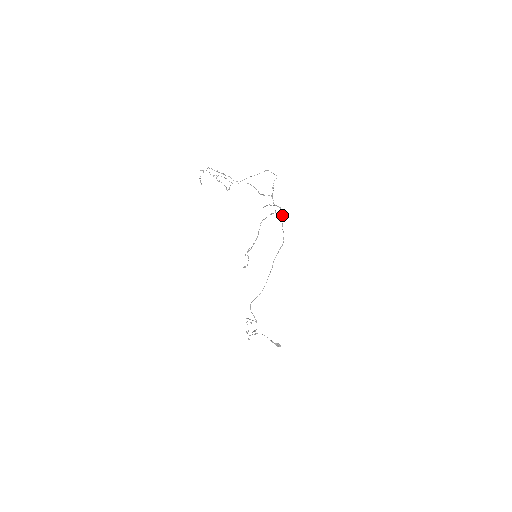
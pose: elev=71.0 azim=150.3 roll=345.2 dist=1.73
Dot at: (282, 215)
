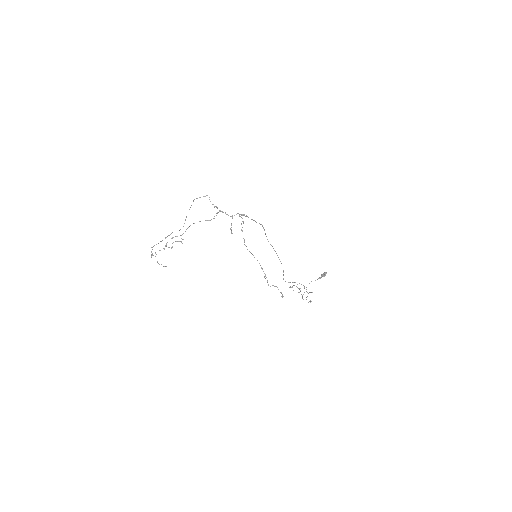
Dot at: occluded
